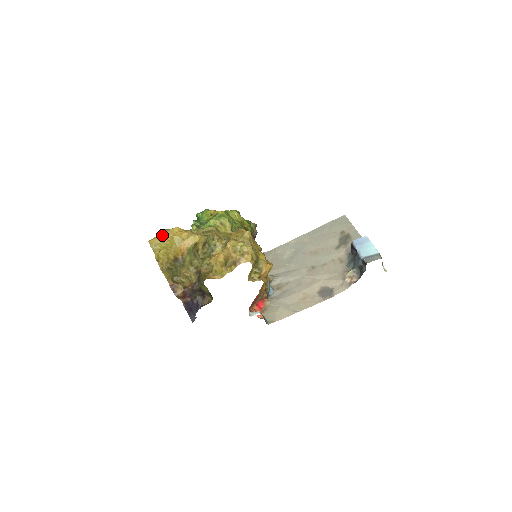
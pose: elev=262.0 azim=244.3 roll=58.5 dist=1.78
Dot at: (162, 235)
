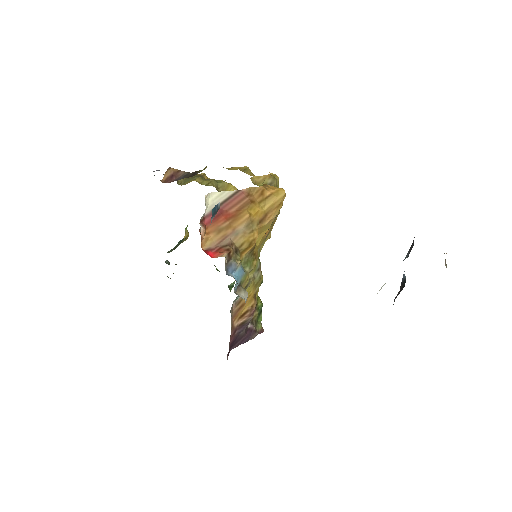
Dot at: occluded
